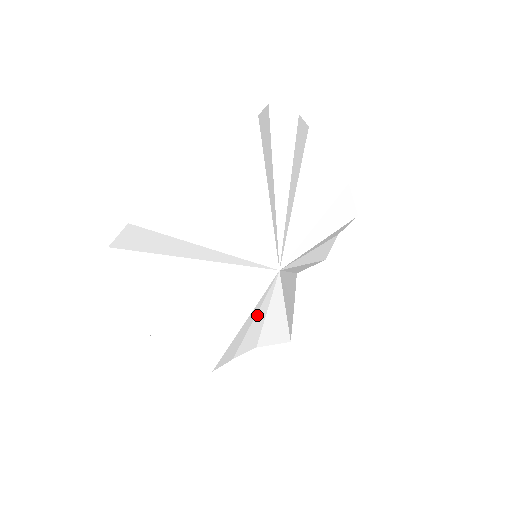
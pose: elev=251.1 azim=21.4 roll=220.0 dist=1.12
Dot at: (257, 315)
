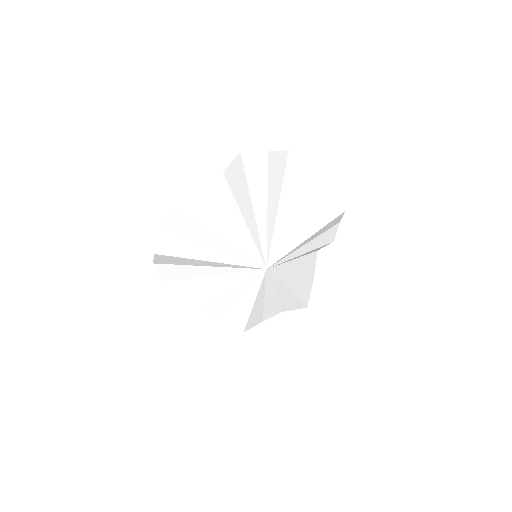
Dot at: (266, 295)
